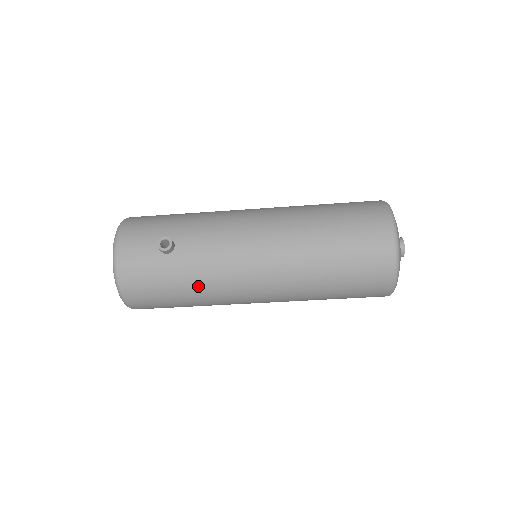
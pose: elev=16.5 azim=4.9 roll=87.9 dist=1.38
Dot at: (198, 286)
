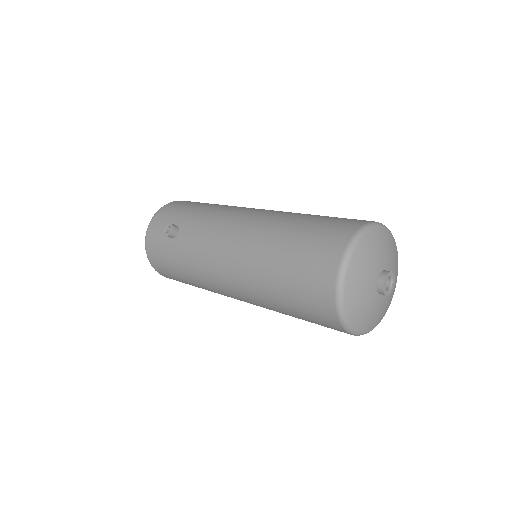
Dot at: (190, 272)
